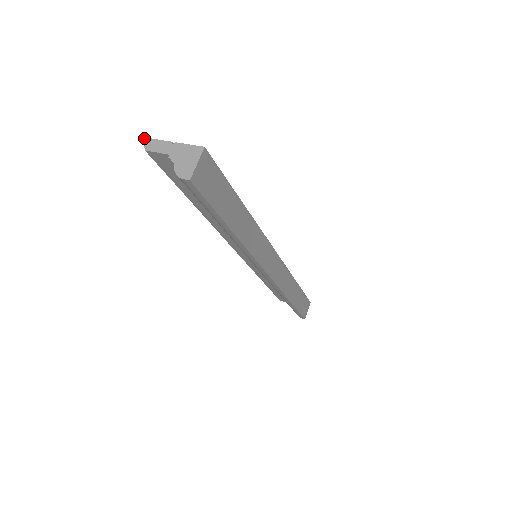
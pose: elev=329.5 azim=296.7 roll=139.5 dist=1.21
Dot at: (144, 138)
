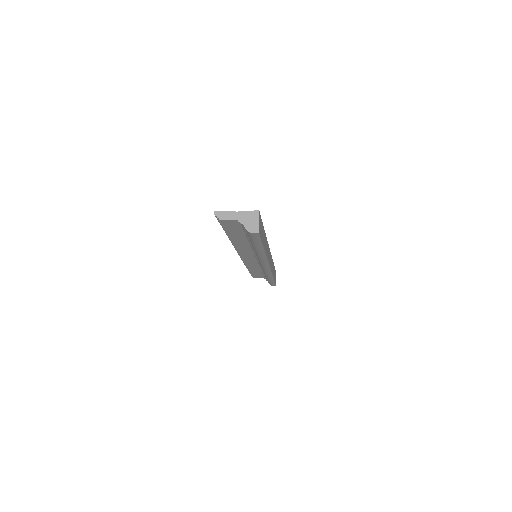
Dot at: (214, 212)
